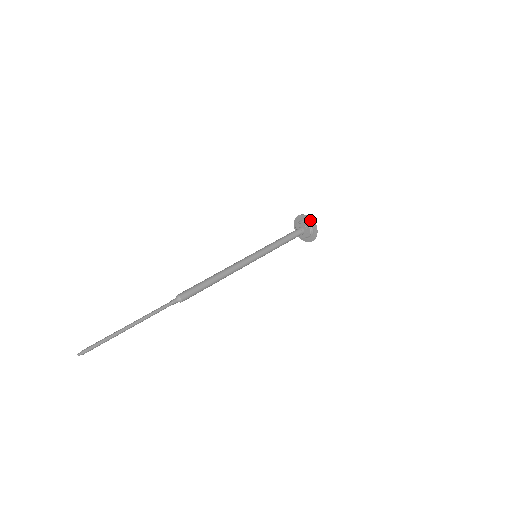
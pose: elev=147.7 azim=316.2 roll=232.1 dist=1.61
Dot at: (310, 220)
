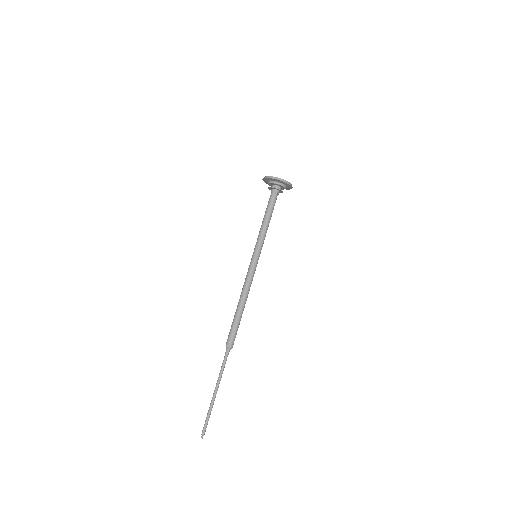
Dot at: (278, 181)
